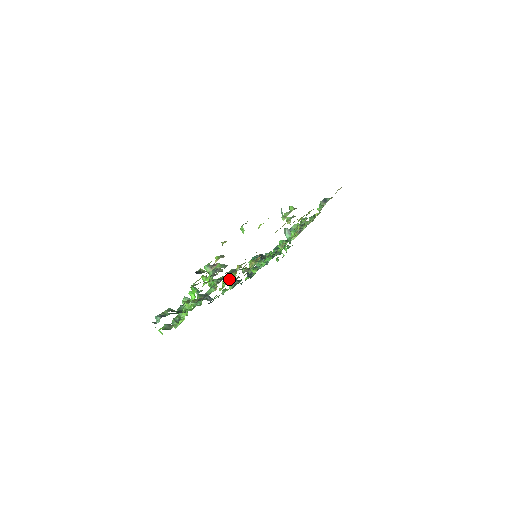
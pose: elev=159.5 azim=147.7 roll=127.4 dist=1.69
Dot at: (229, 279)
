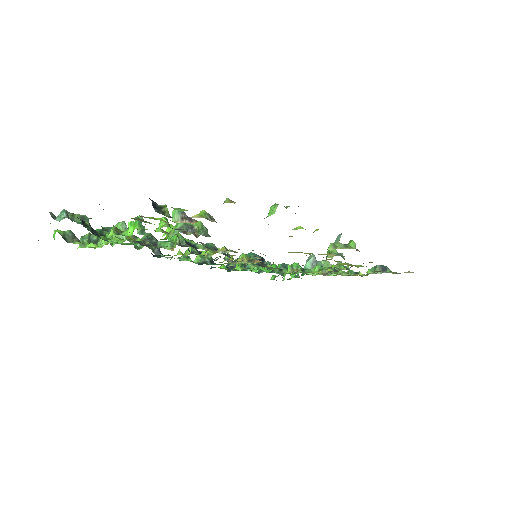
Dot at: occluded
